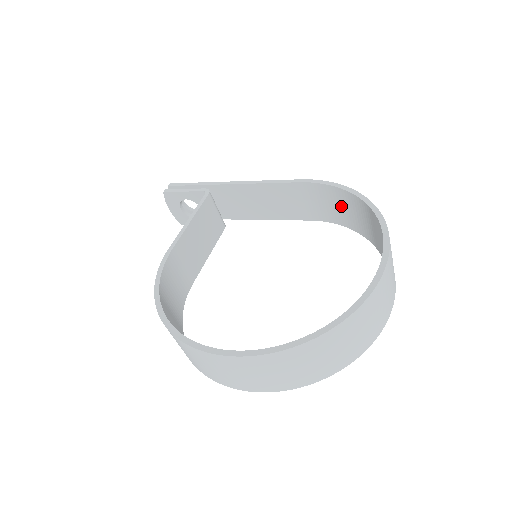
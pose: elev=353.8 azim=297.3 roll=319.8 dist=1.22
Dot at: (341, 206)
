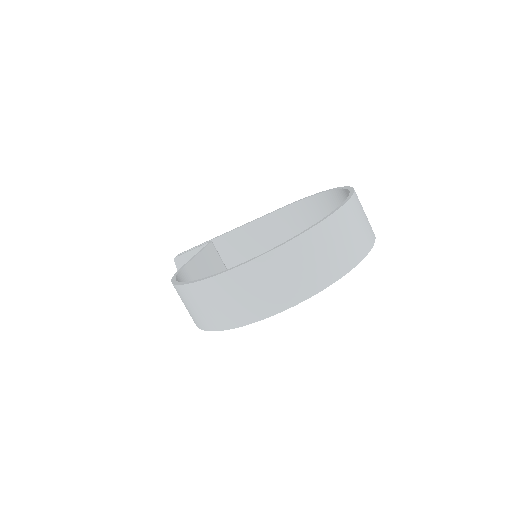
Dot at: (318, 214)
